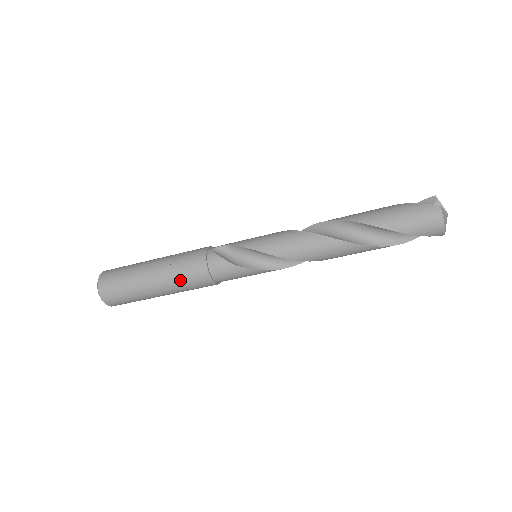
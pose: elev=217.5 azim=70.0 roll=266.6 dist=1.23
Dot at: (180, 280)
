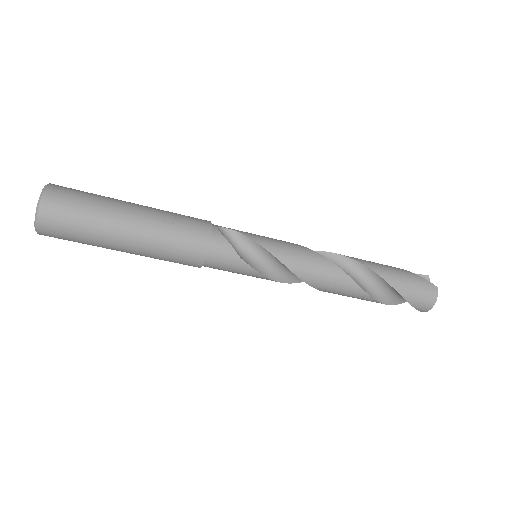
Dot at: (167, 245)
